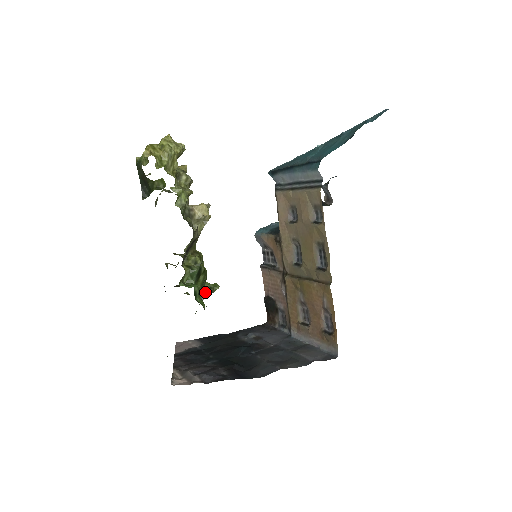
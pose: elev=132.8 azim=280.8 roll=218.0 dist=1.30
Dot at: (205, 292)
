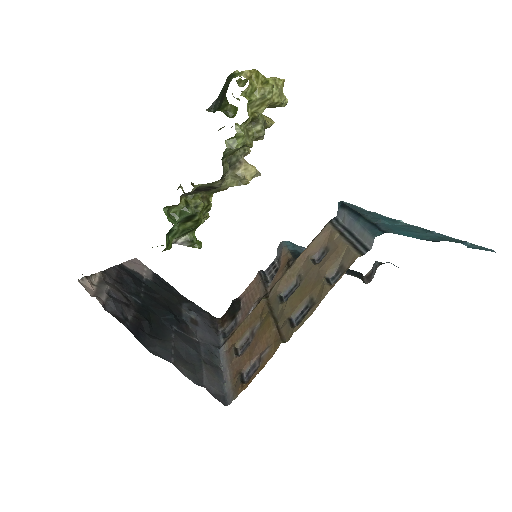
Dot at: (184, 239)
